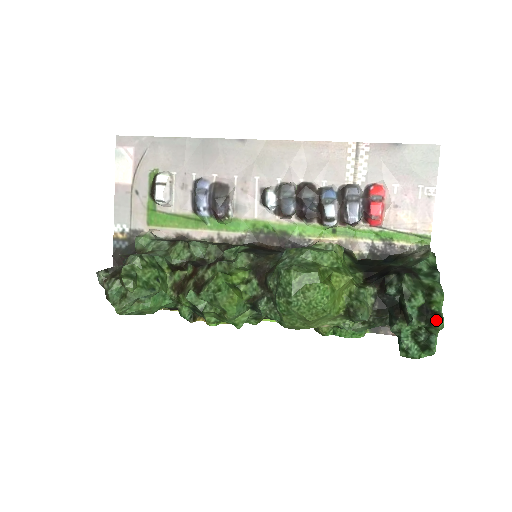
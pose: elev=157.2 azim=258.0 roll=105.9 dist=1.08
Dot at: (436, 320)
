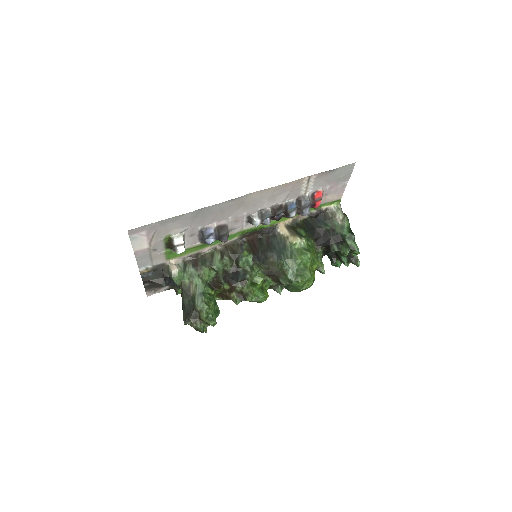
Dot at: (356, 263)
